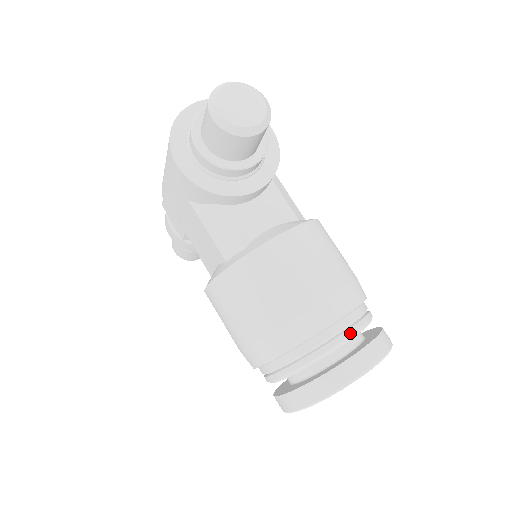
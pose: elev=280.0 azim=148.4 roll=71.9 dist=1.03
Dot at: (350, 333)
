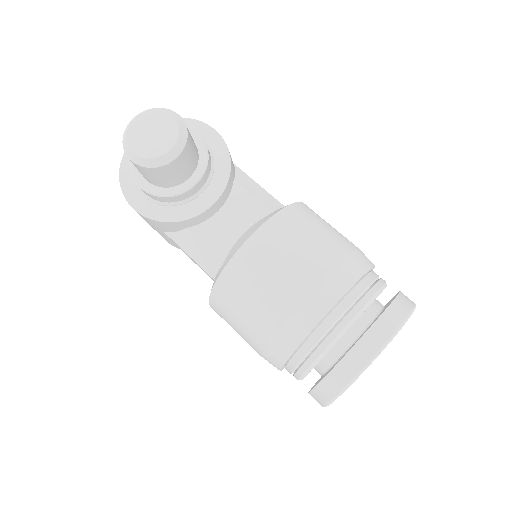
Dot at: (350, 317)
